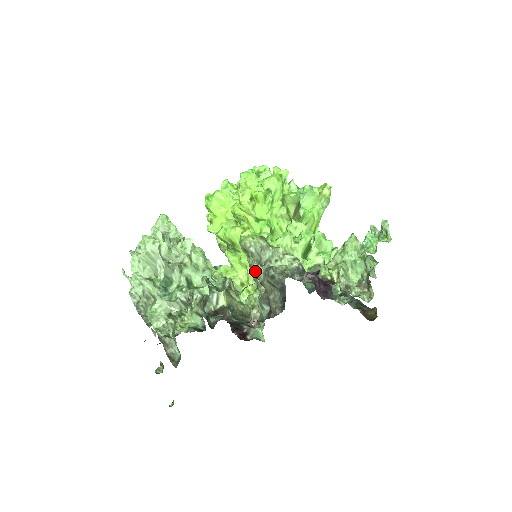
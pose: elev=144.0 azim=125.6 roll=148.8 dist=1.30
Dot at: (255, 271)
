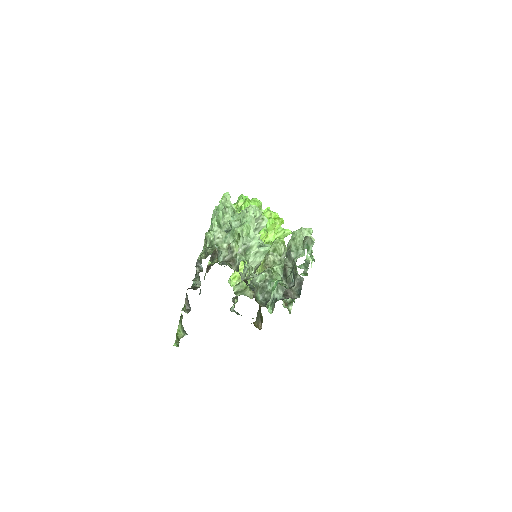
Dot at: occluded
